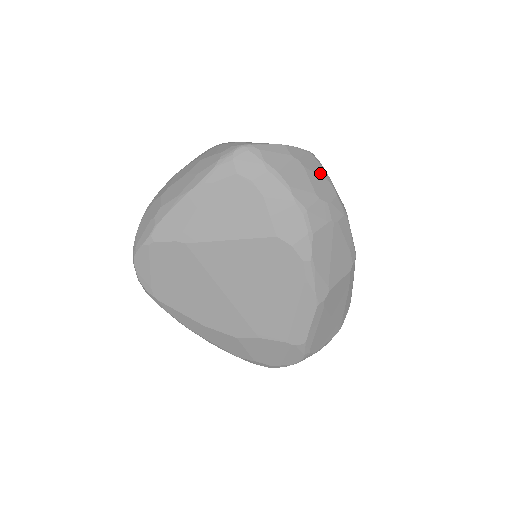
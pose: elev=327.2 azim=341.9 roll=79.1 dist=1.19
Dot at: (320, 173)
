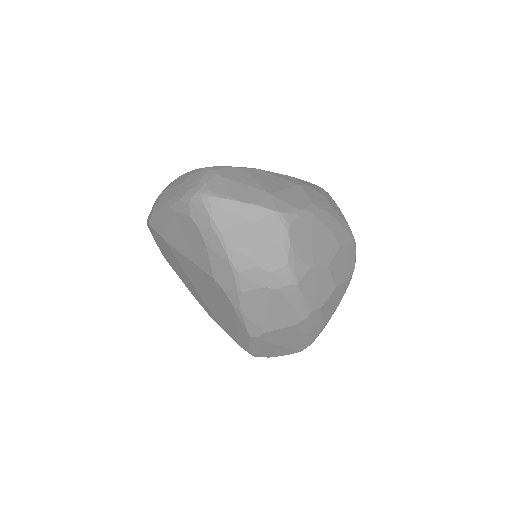
Dot at: (276, 239)
